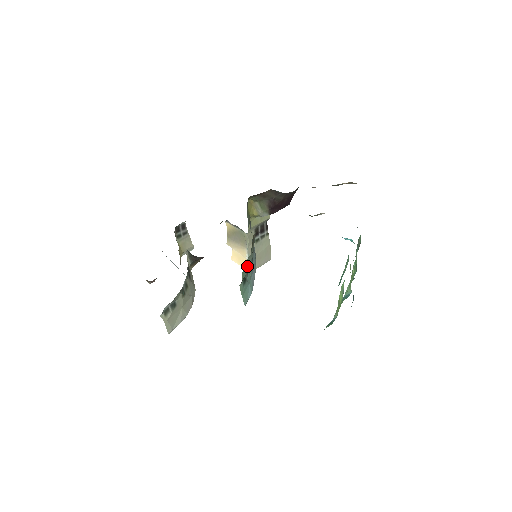
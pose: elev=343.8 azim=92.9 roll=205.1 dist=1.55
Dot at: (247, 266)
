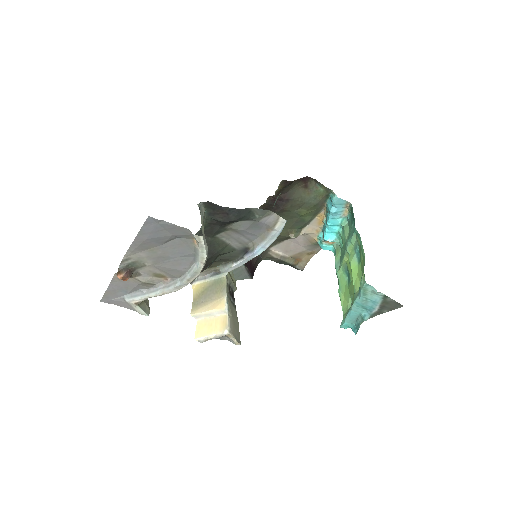
Dot at: occluded
